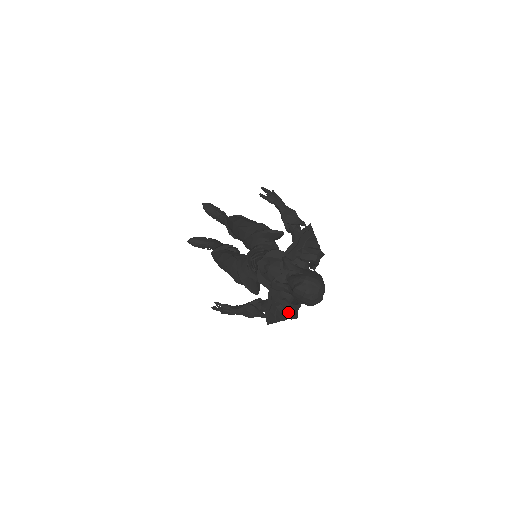
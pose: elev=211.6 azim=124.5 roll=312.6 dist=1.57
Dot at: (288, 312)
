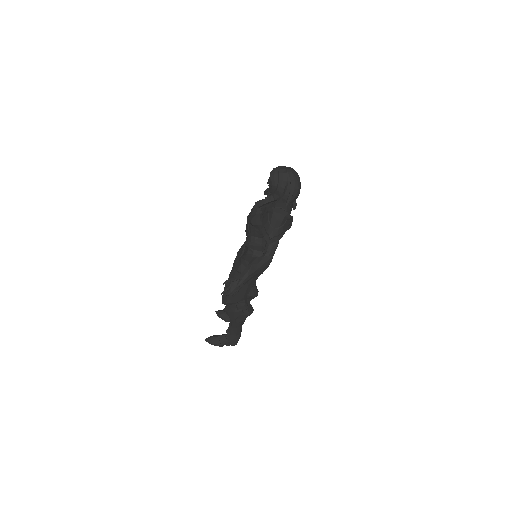
Dot at: (277, 208)
